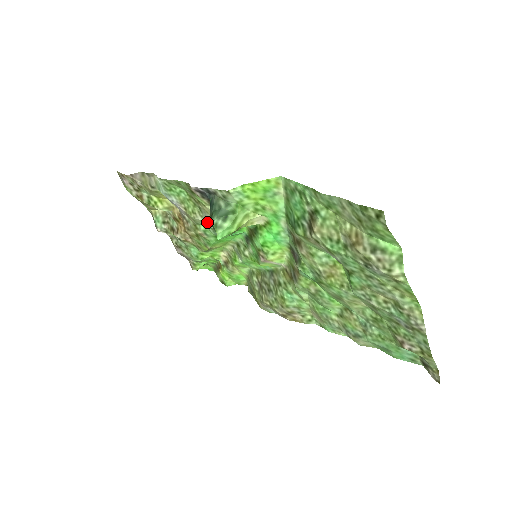
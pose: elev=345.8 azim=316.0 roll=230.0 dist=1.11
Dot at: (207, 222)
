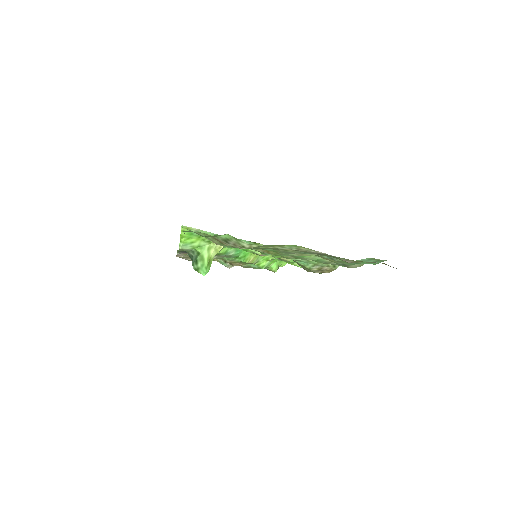
Dot at: (219, 256)
